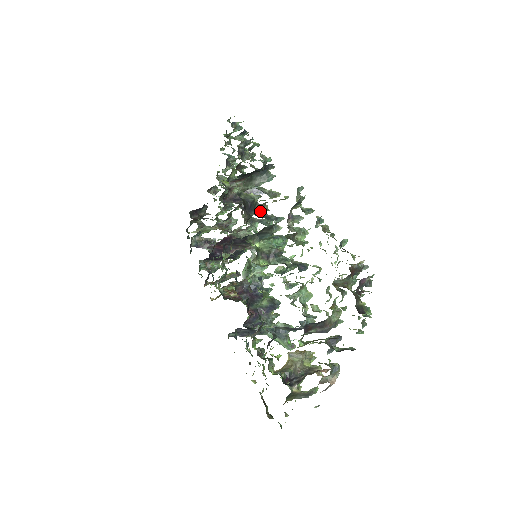
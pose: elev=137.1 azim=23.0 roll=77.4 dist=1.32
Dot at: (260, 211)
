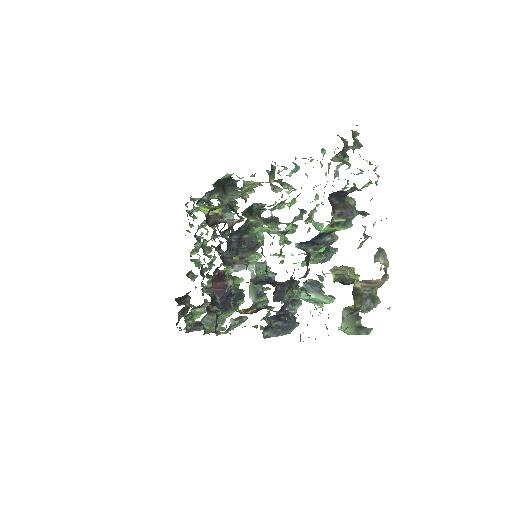
Dot at: occluded
